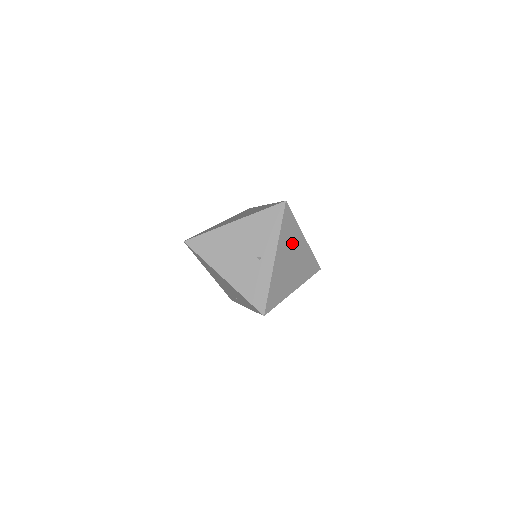
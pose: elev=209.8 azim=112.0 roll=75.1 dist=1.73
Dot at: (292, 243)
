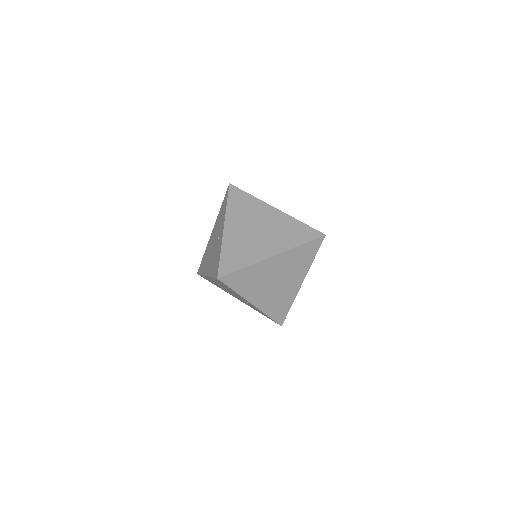
Dot at: (252, 214)
